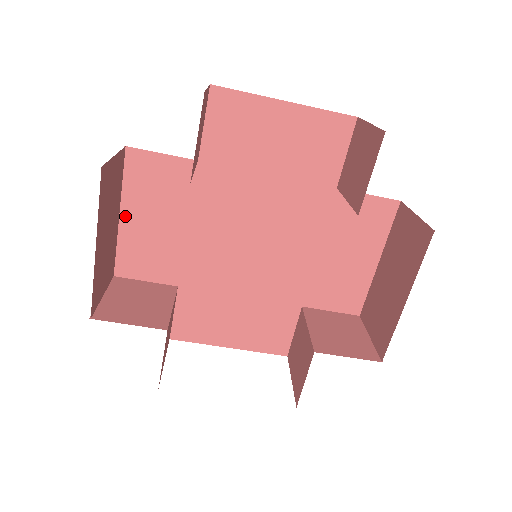
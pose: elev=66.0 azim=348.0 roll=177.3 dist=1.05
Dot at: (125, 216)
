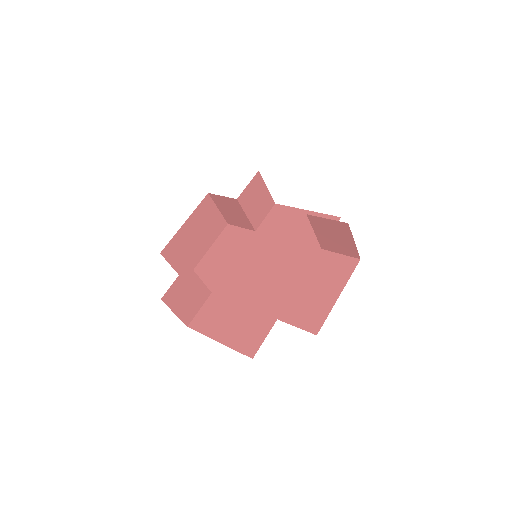
Dot at: (209, 253)
